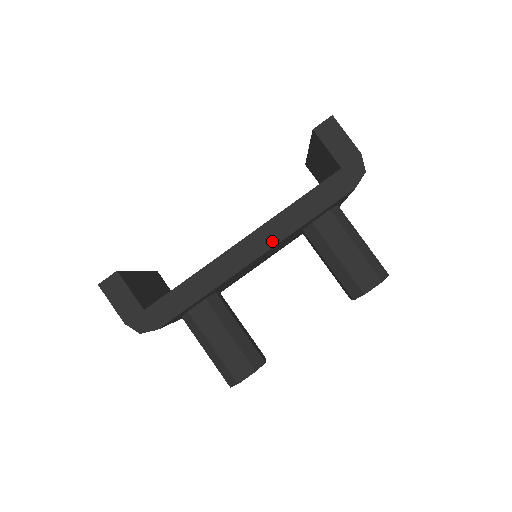
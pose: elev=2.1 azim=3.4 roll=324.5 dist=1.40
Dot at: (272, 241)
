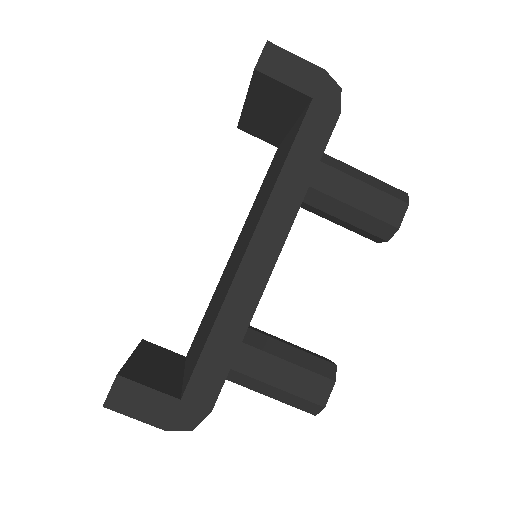
Dot at: (284, 227)
